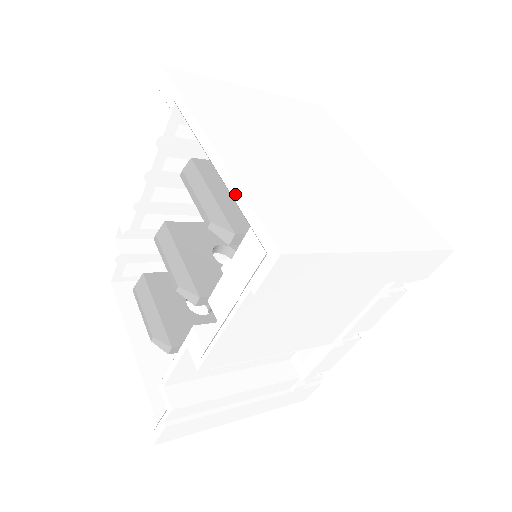
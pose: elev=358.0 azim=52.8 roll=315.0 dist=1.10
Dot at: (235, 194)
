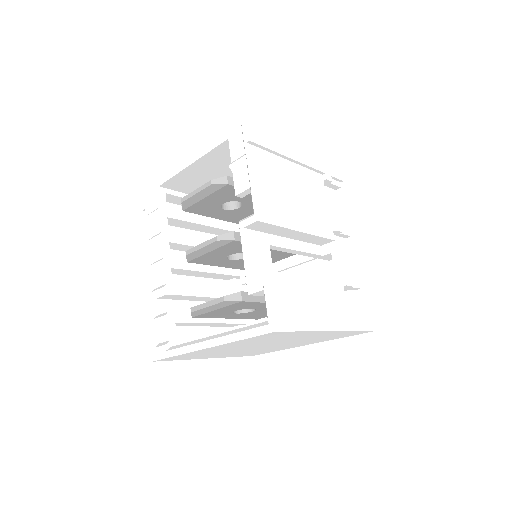
Dot at: (212, 140)
